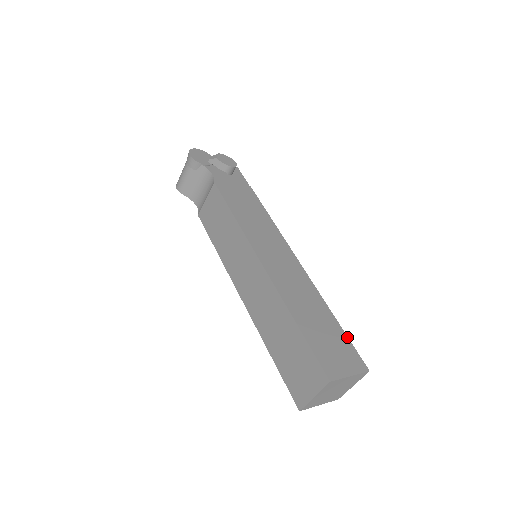
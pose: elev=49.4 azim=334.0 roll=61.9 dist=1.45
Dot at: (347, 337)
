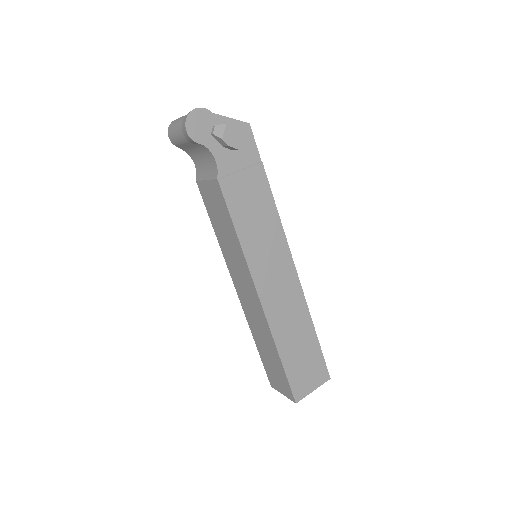
Dot at: (321, 352)
